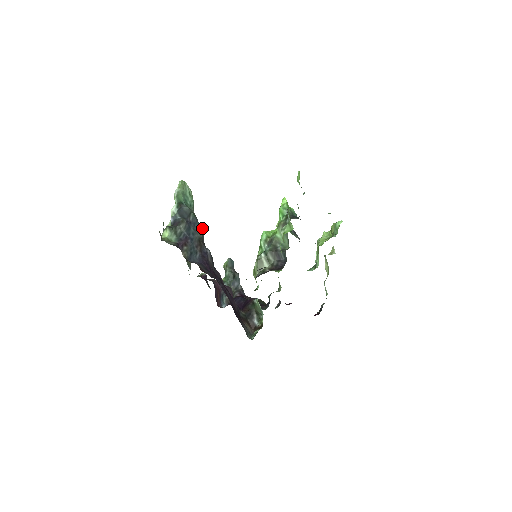
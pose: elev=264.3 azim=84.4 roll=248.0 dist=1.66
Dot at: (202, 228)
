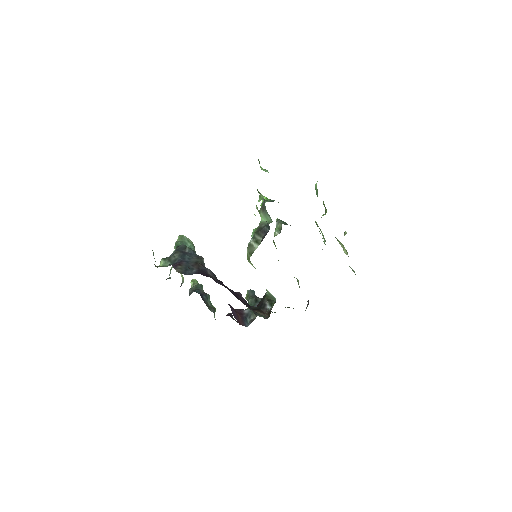
Dot at: (200, 256)
